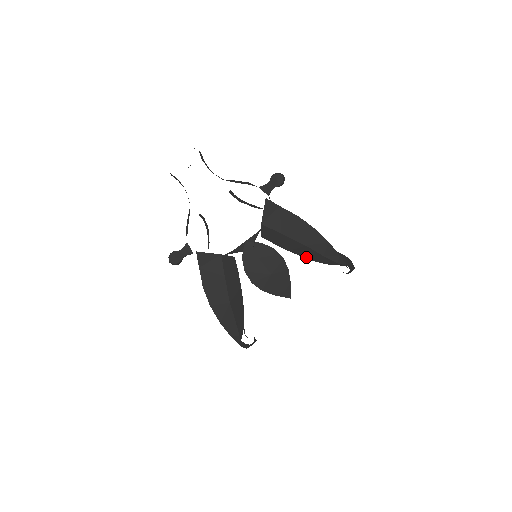
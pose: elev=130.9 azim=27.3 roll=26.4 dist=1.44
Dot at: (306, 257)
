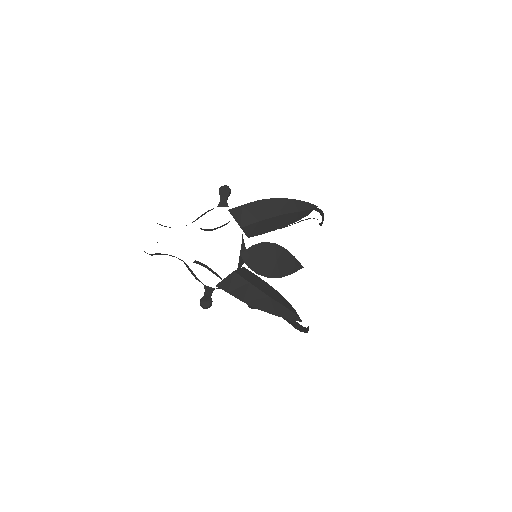
Dot at: (288, 224)
